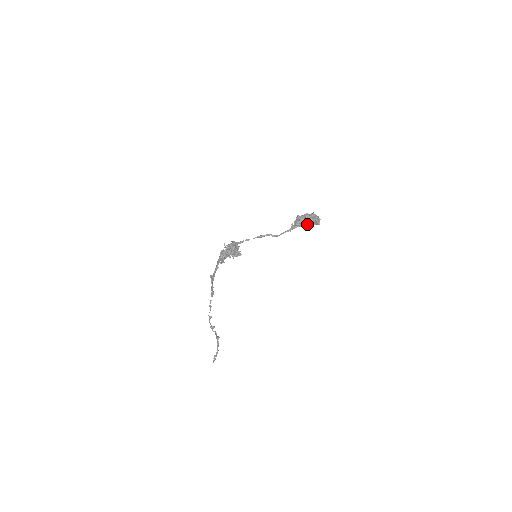
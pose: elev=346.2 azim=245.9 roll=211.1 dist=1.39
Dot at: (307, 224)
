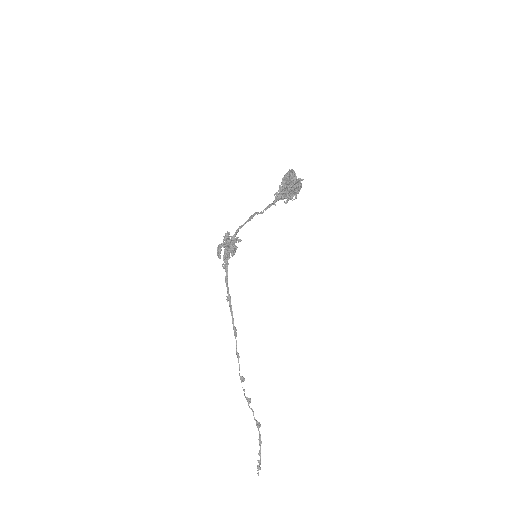
Dot at: (286, 186)
